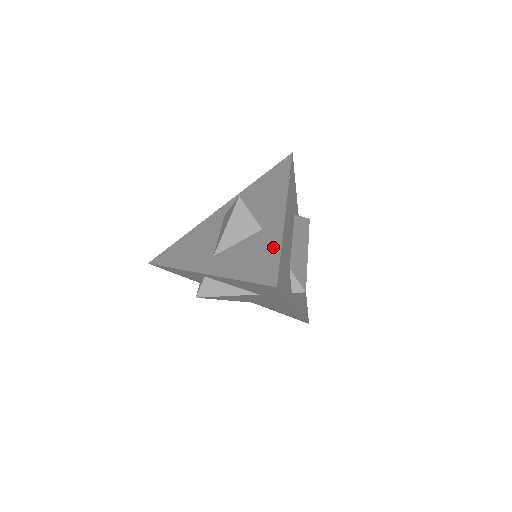
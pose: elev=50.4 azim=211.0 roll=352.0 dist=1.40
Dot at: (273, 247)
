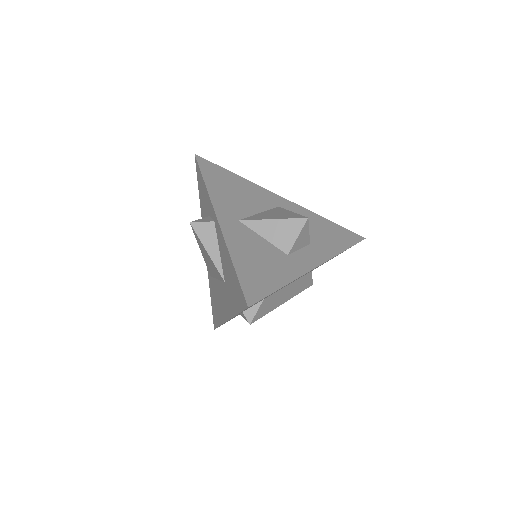
Dot at: (279, 278)
